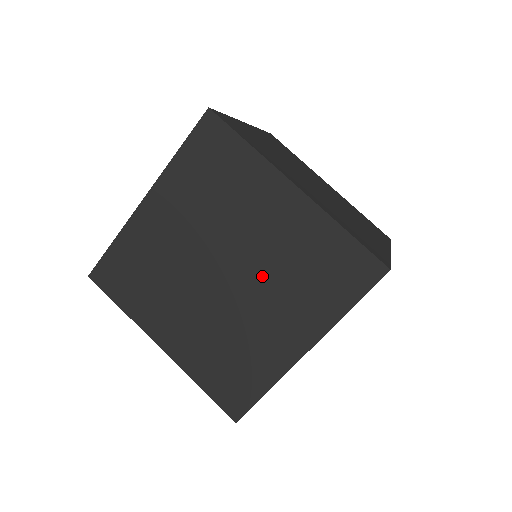
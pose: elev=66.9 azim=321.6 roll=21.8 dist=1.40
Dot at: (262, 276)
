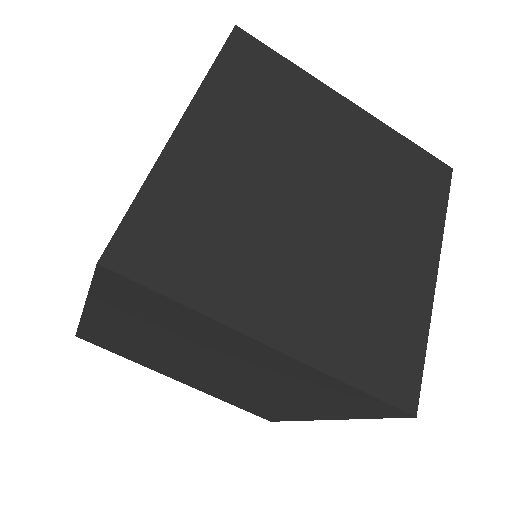
Dot at: occluded
